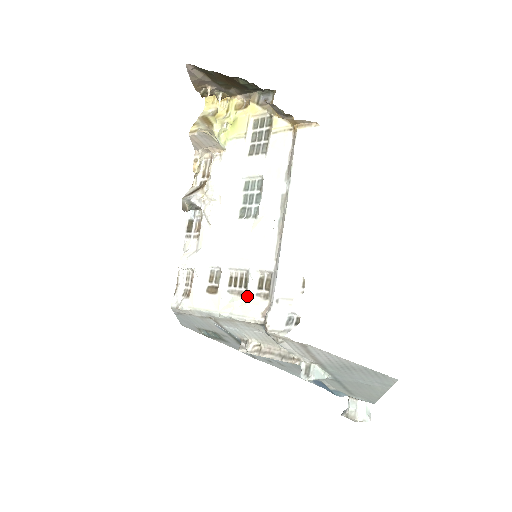
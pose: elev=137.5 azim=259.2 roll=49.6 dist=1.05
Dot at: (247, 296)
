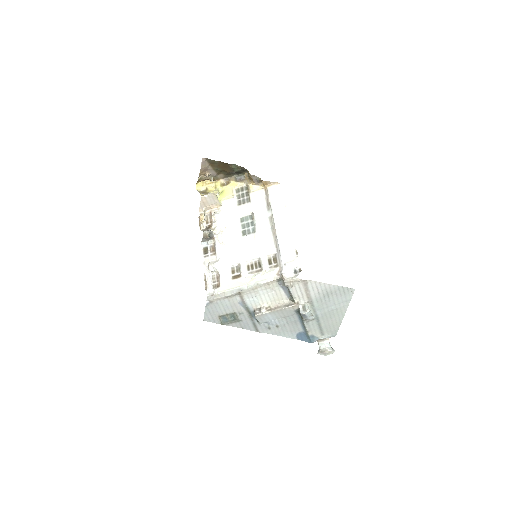
Dot at: (264, 270)
